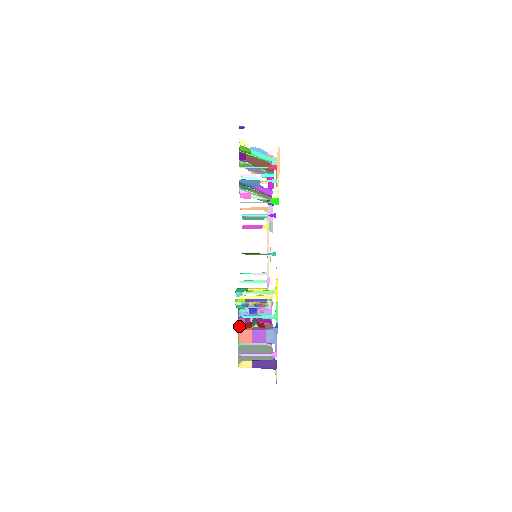
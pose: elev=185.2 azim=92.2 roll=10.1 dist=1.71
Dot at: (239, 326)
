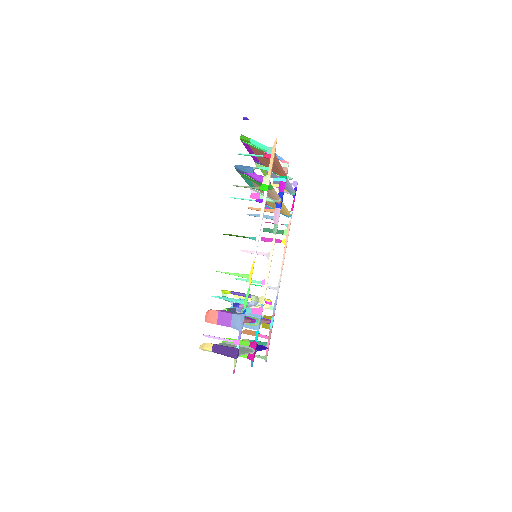
Dot at: occluded
